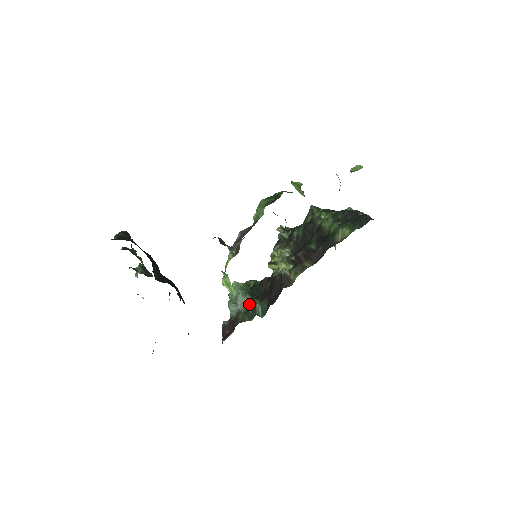
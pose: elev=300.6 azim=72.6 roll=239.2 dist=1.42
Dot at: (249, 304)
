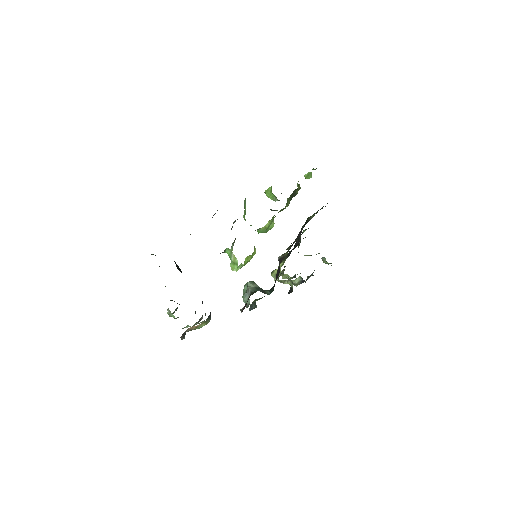
Dot at: (258, 289)
